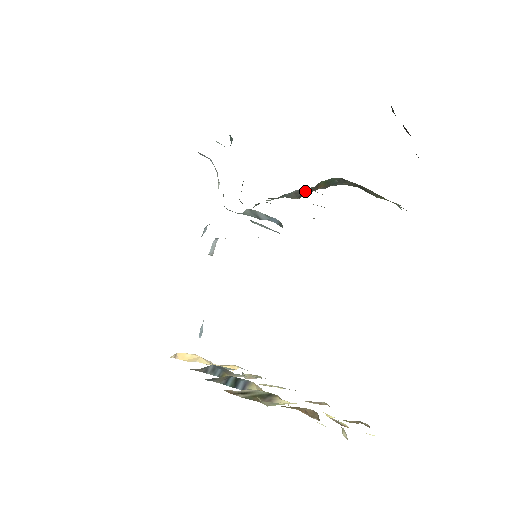
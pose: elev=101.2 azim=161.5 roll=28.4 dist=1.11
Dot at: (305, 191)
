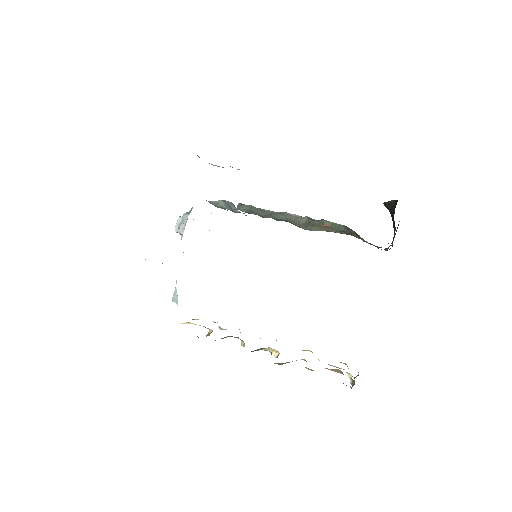
Dot at: (310, 222)
